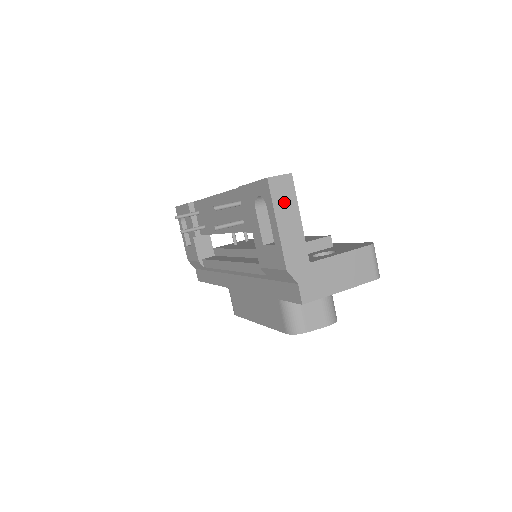
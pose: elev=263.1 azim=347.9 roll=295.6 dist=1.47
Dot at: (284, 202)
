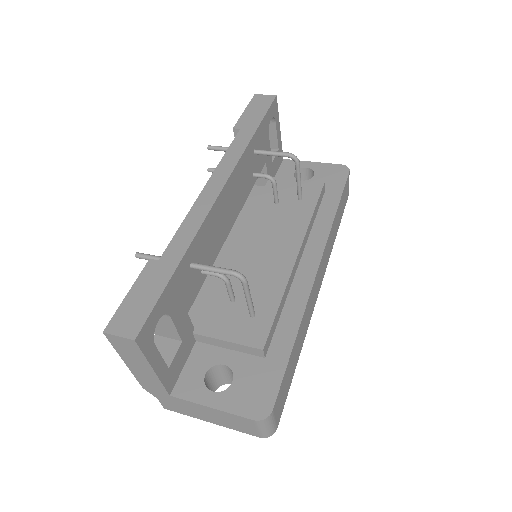
Dot at: (130, 354)
